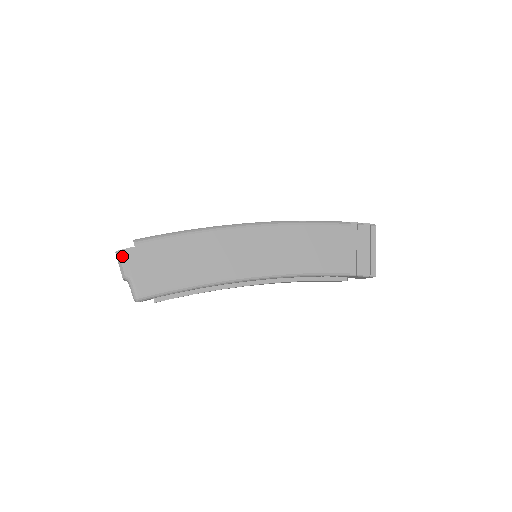
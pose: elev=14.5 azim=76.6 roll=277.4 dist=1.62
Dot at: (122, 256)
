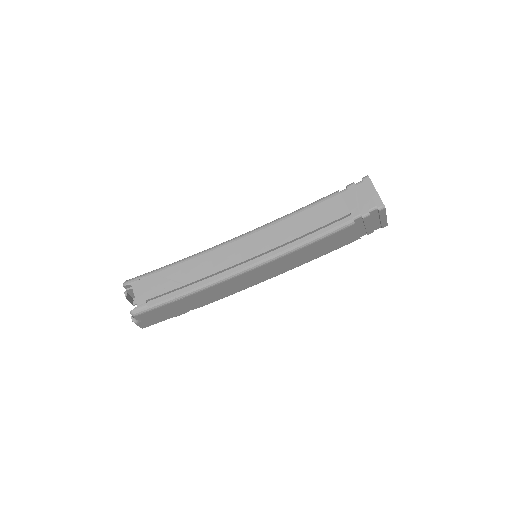
Dot at: occluded
